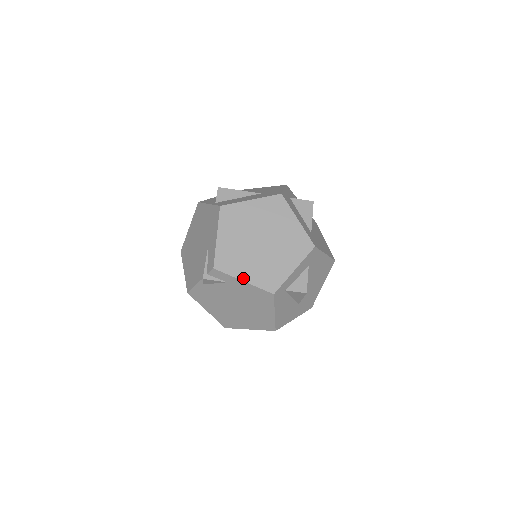
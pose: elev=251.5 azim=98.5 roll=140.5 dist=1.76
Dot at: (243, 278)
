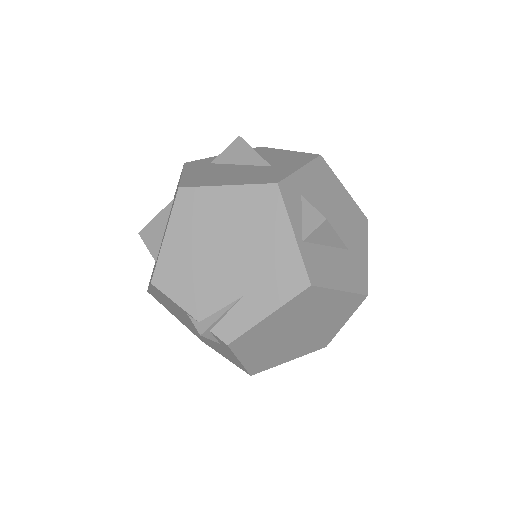
Dot at: (243, 359)
